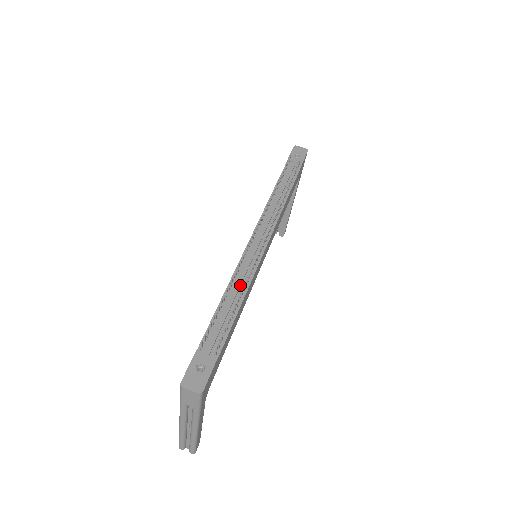
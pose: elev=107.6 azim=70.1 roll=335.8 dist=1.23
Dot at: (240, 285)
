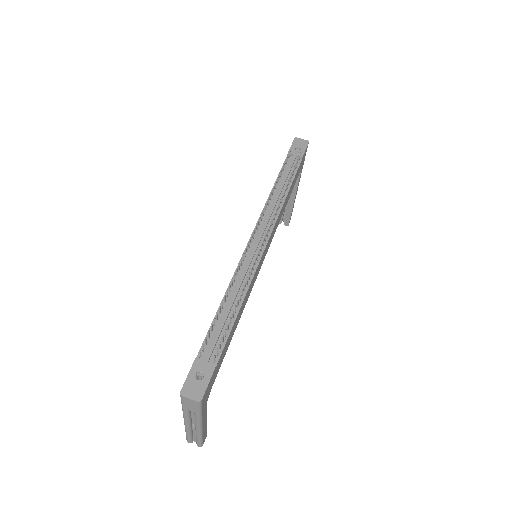
Dot at: (238, 290)
